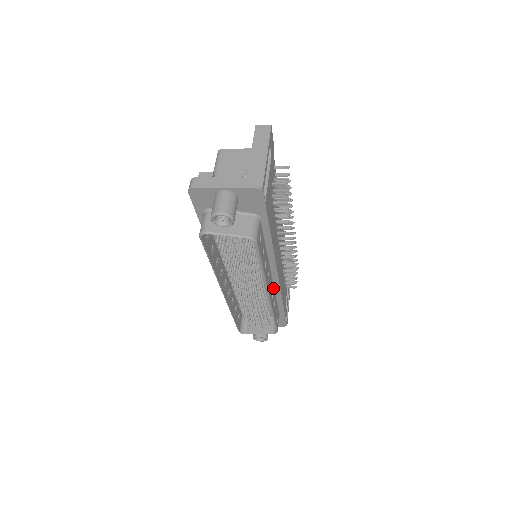
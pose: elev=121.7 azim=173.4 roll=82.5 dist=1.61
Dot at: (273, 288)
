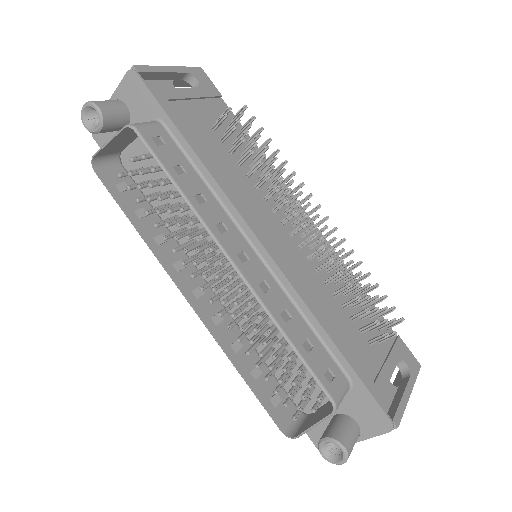
Dot at: (275, 284)
